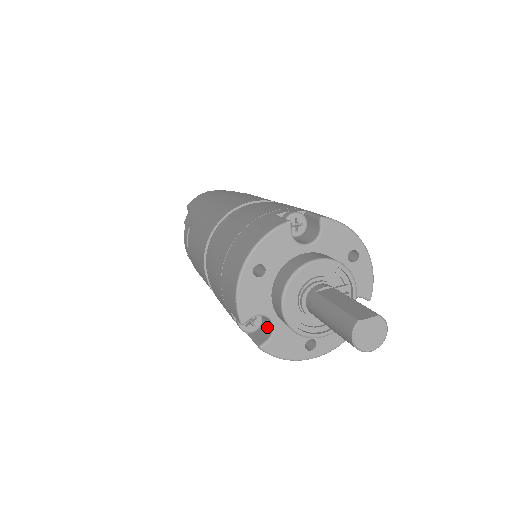
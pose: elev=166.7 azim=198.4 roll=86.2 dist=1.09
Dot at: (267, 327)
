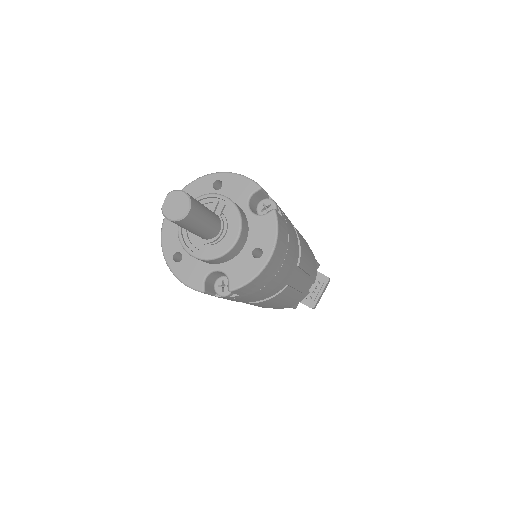
Dot at: occluded
